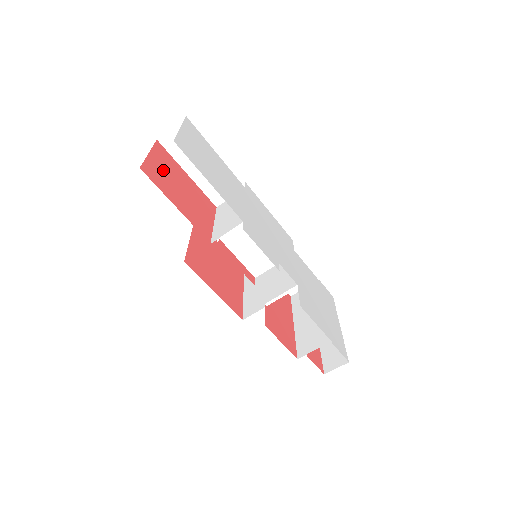
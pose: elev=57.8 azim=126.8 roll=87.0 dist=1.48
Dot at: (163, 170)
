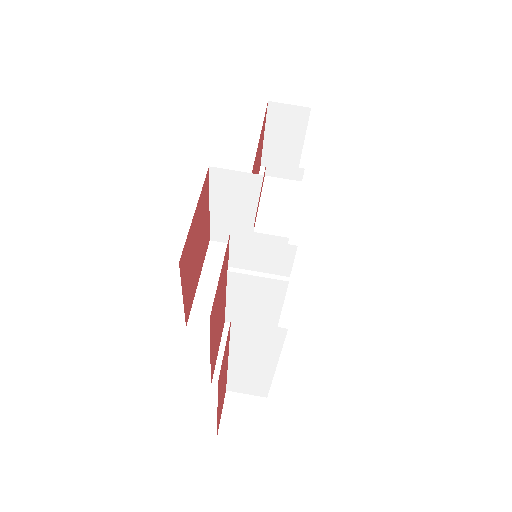
Dot at: (261, 147)
